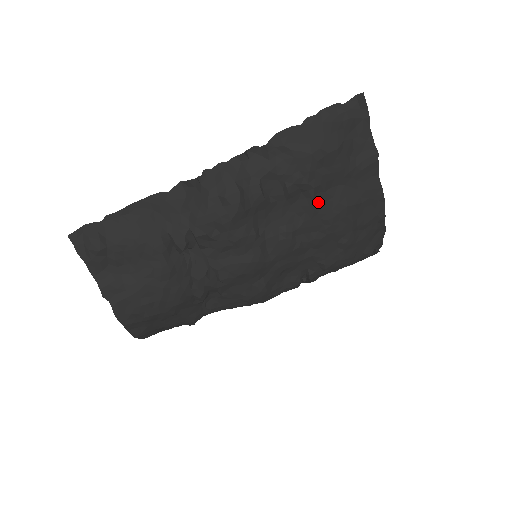
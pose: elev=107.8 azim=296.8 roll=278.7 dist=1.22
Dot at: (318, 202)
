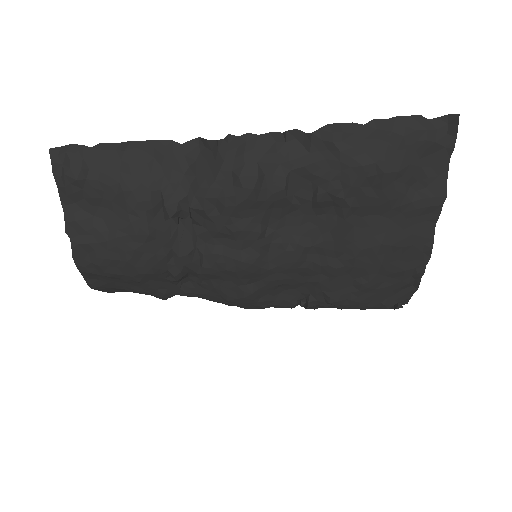
Dot at: (349, 225)
